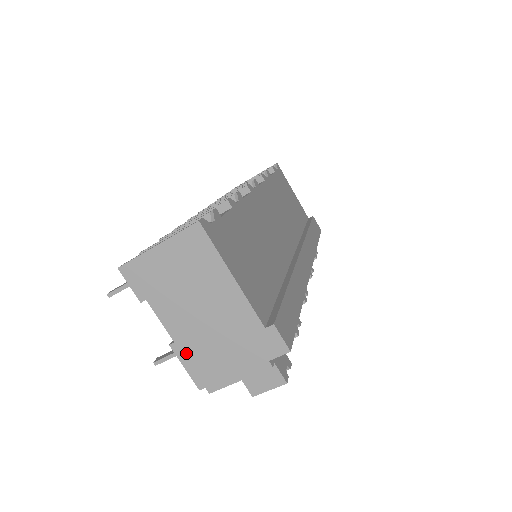
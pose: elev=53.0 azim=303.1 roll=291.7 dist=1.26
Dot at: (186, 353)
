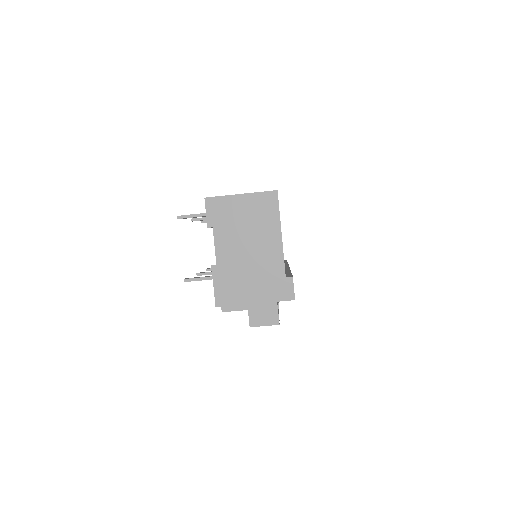
Dot at: (221, 276)
